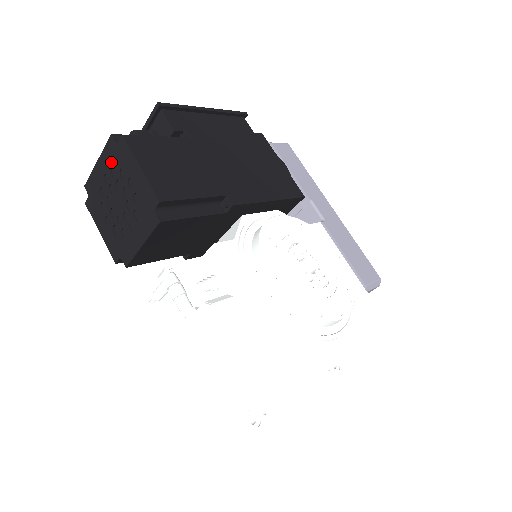
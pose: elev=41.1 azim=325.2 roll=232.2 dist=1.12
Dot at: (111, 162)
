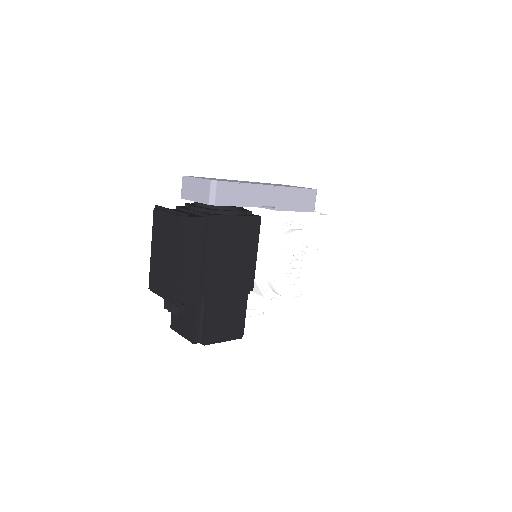
Dot at: occluded
